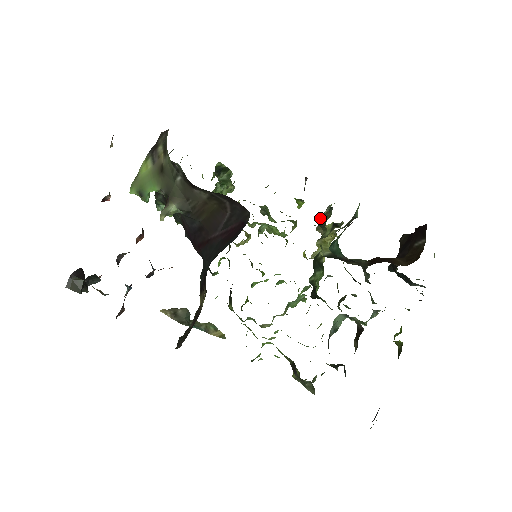
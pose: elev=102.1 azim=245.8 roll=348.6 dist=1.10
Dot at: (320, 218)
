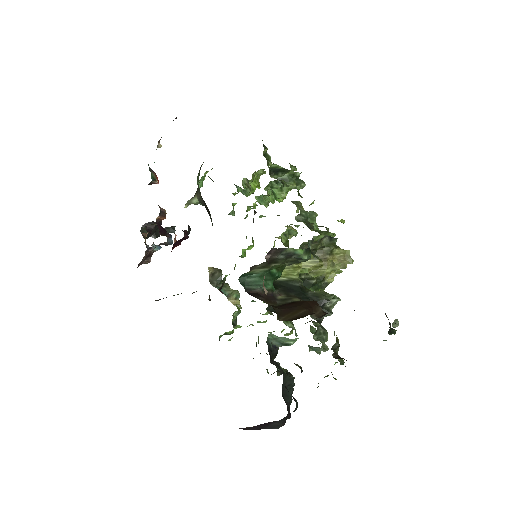
Dot at: (306, 244)
